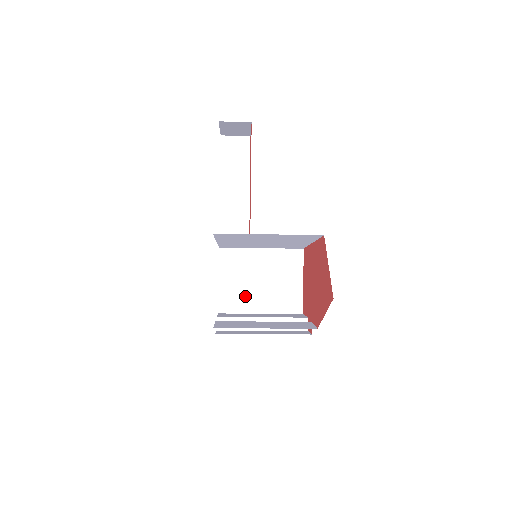
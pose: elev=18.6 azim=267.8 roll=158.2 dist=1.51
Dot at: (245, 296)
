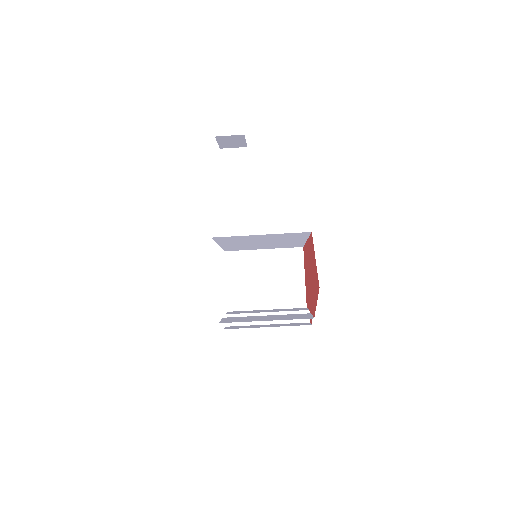
Dot at: (252, 294)
